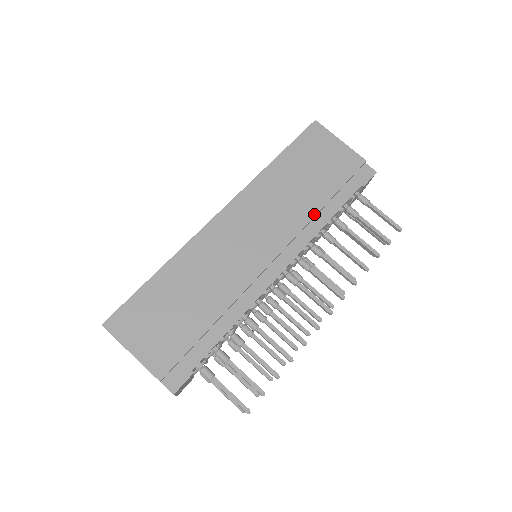
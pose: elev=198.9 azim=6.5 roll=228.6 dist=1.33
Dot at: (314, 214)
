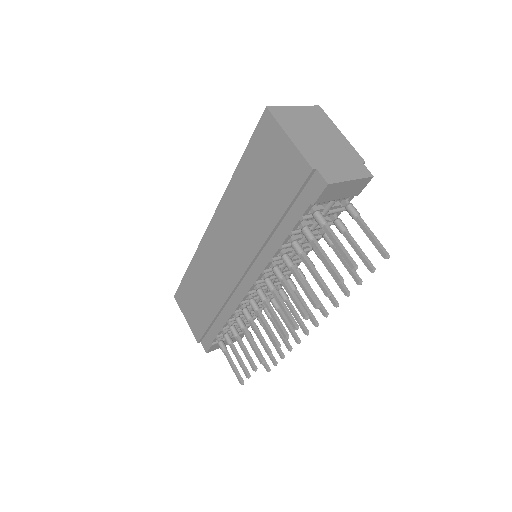
Dot at: (265, 238)
